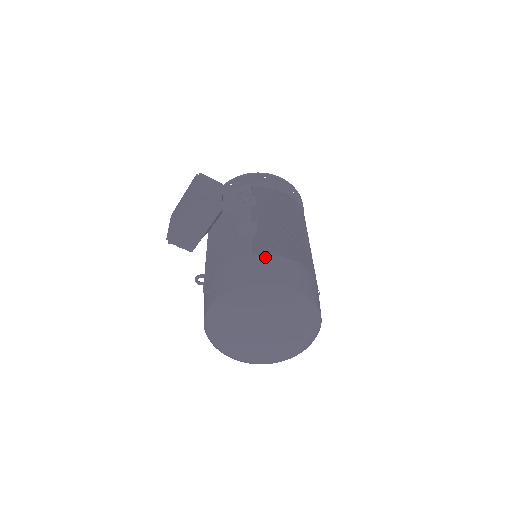
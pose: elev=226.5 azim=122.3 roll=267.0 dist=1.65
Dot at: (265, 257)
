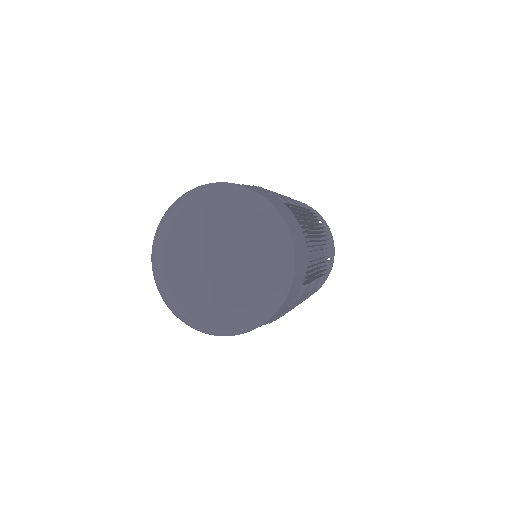
Dot at: occluded
